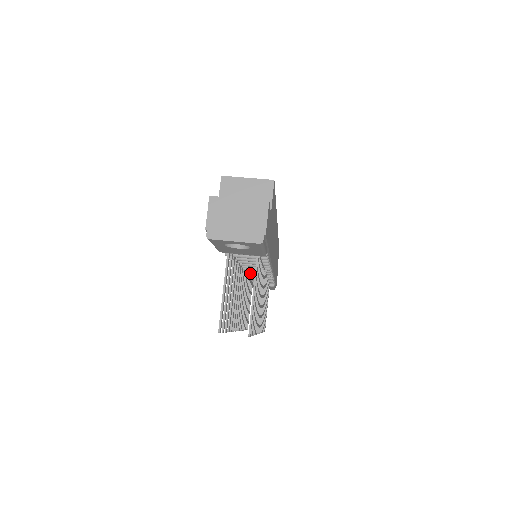
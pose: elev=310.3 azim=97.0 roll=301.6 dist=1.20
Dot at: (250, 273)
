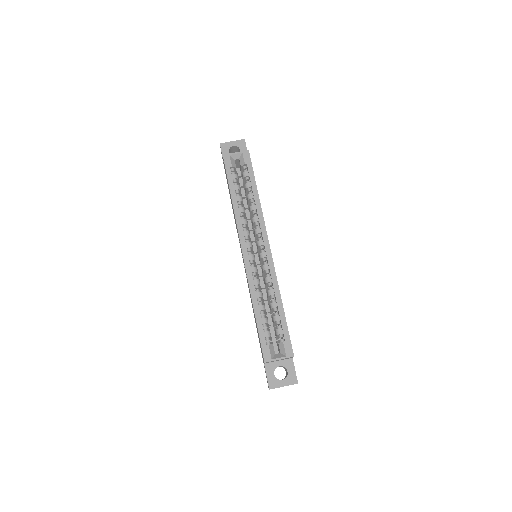
Dot at: occluded
